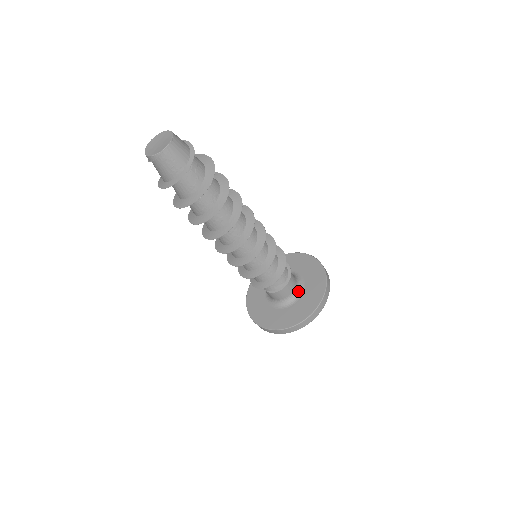
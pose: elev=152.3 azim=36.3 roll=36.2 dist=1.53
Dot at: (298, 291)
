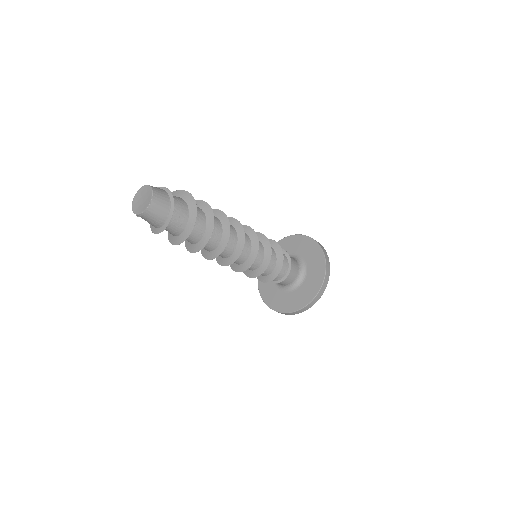
Dot at: (298, 281)
